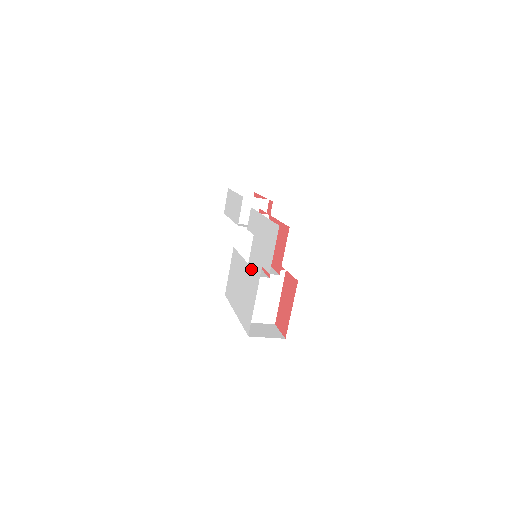
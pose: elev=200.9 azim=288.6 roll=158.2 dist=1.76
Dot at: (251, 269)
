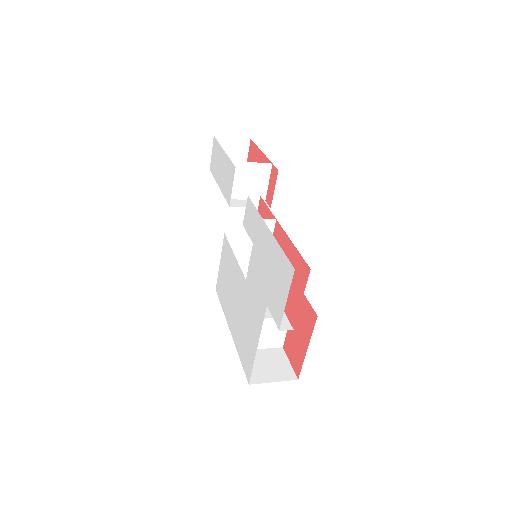
Dot at: (250, 293)
